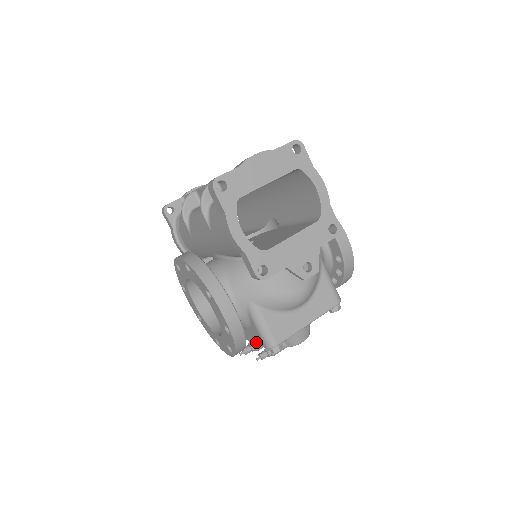
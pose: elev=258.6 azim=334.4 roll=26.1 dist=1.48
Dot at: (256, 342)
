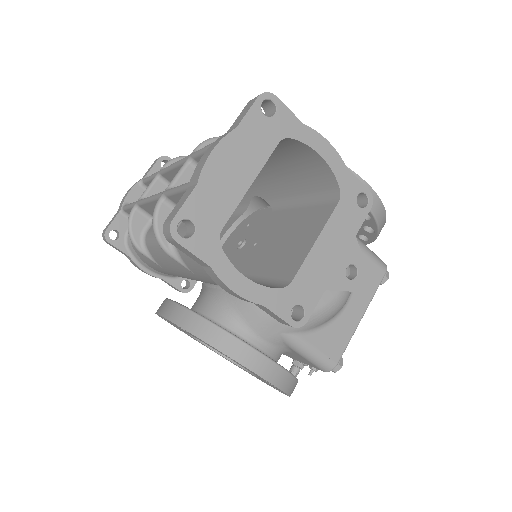
Dot at: (304, 363)
